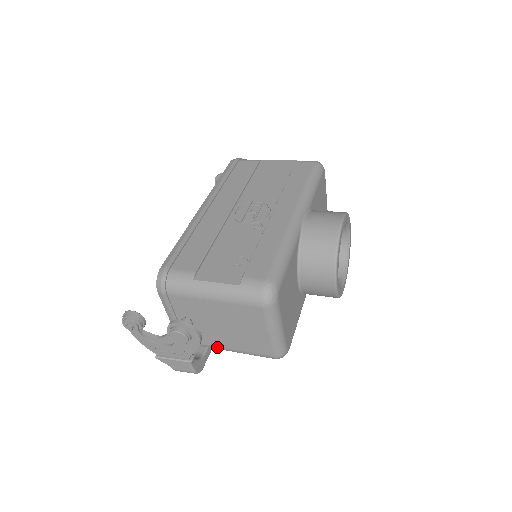
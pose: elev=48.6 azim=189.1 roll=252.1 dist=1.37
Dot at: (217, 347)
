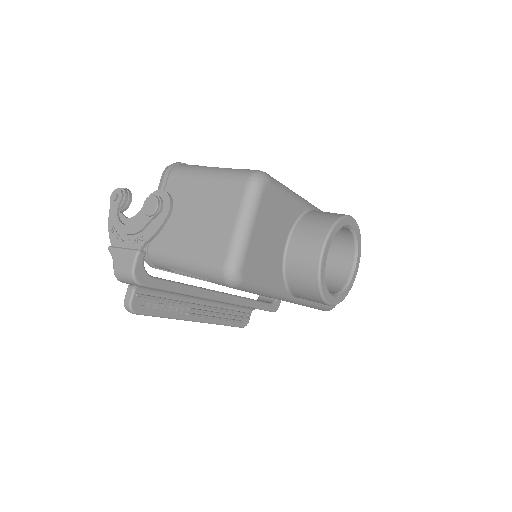
Dot at: (173, 254)
